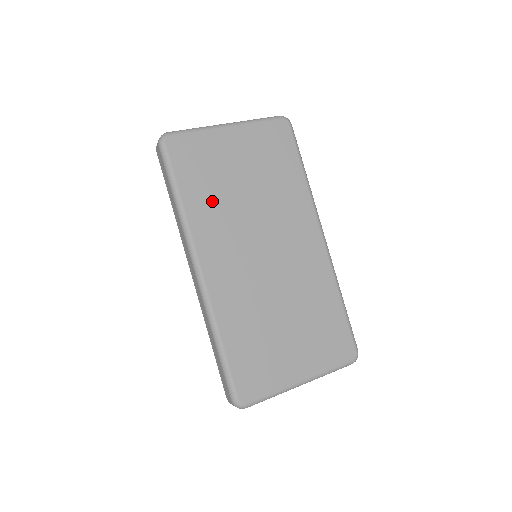
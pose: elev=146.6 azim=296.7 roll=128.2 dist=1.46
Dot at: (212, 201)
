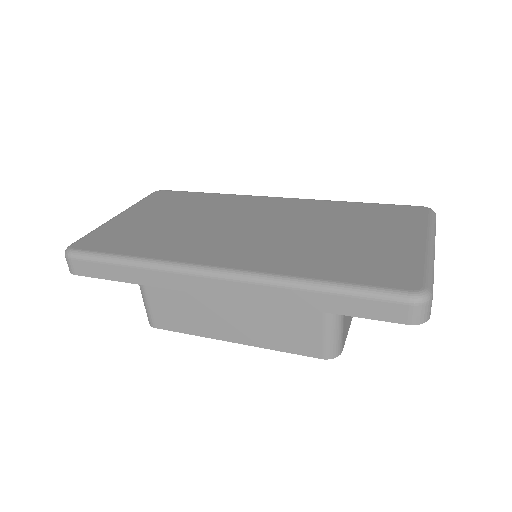
Dot at: (163, 241)
